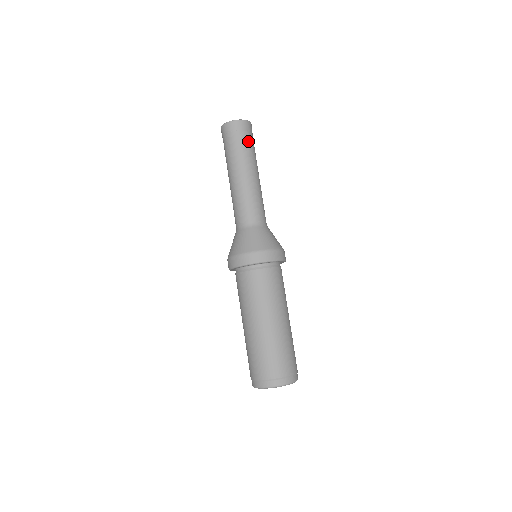
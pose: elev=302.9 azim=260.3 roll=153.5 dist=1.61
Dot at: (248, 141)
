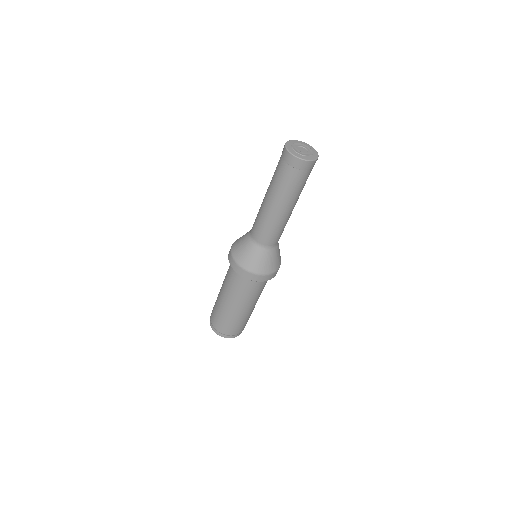
Dot at: (290, 178)
